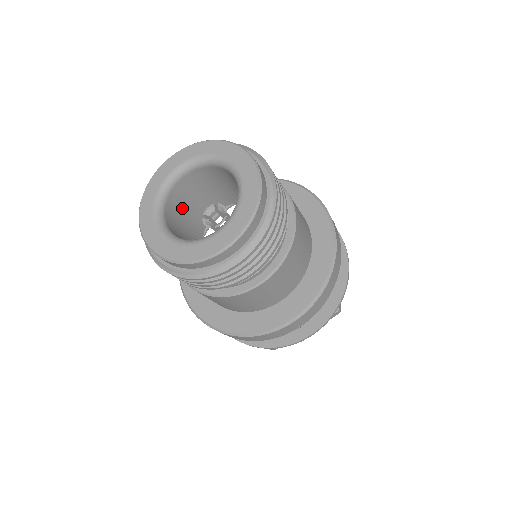
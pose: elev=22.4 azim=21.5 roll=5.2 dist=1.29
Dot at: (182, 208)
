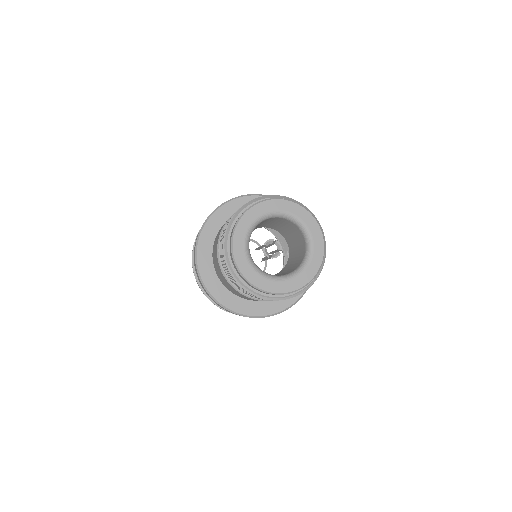
Dot at: occluded
